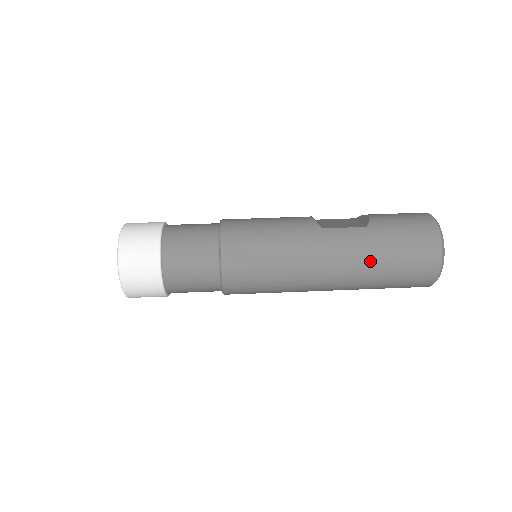
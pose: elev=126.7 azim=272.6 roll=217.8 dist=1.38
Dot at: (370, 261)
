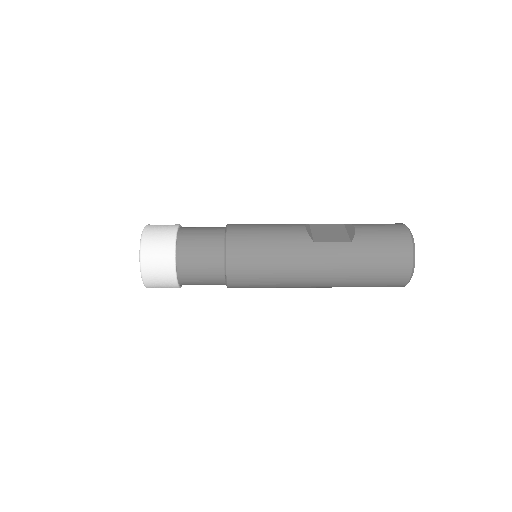
Dot at: (351, 272)
